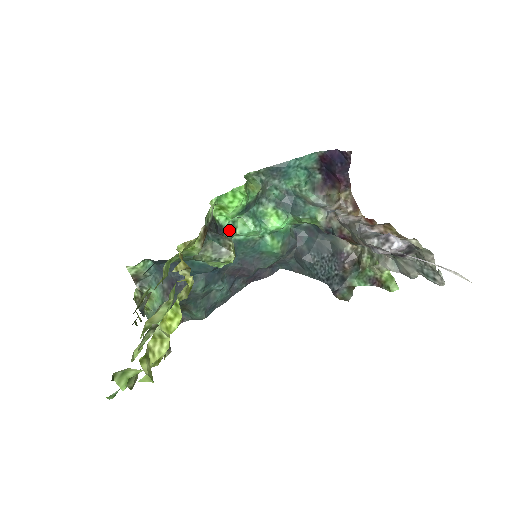
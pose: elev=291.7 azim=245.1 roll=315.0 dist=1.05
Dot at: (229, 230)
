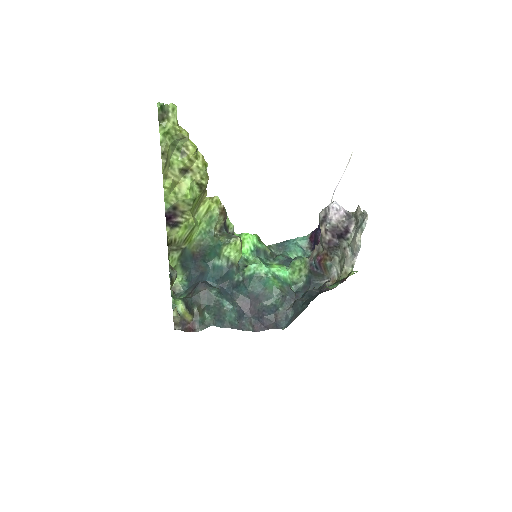
Dot at: (243, 259)
